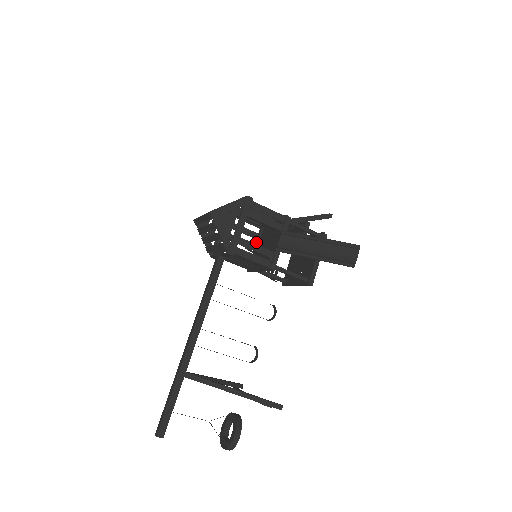
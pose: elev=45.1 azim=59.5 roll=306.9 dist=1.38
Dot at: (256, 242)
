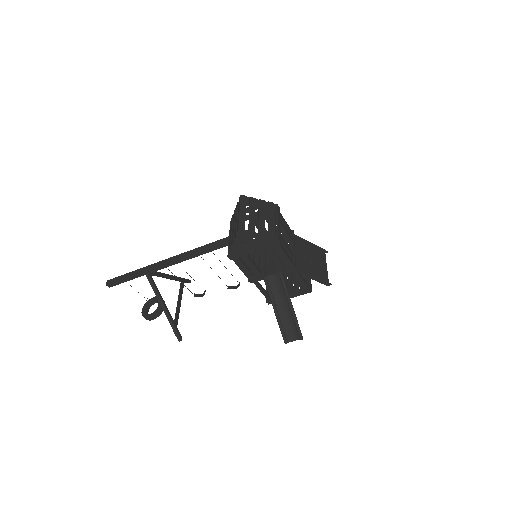
Dot at: occluded
